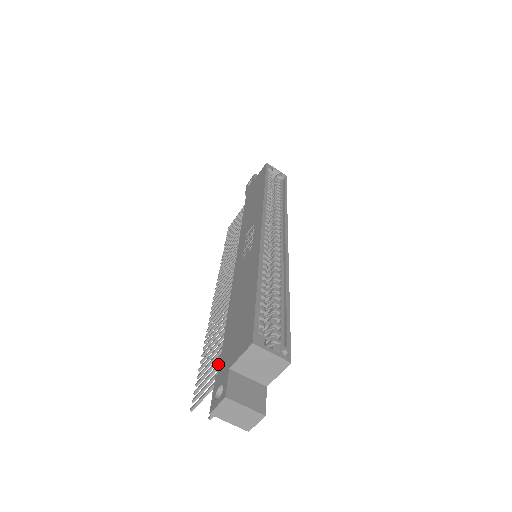
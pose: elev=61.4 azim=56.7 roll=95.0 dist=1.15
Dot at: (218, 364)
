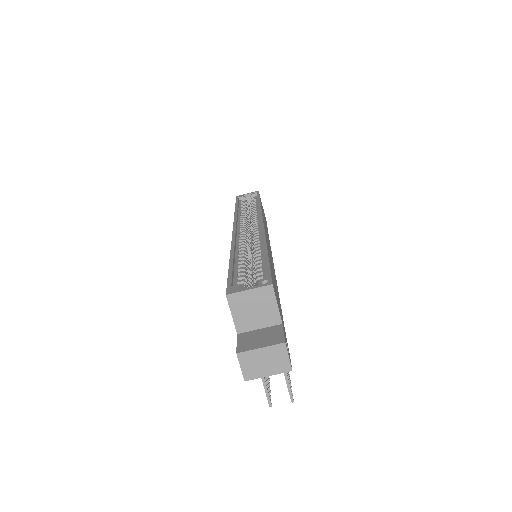
Dot at: occluded
